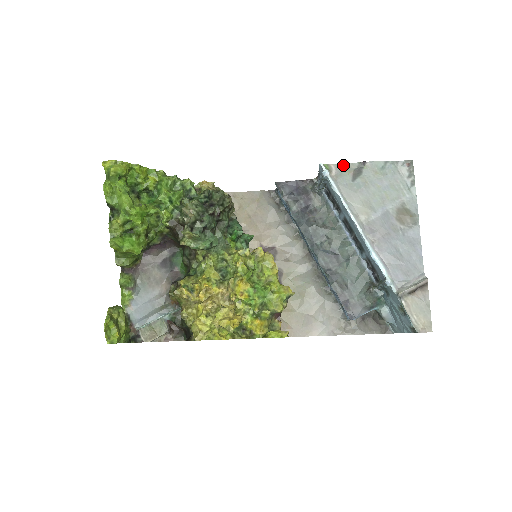
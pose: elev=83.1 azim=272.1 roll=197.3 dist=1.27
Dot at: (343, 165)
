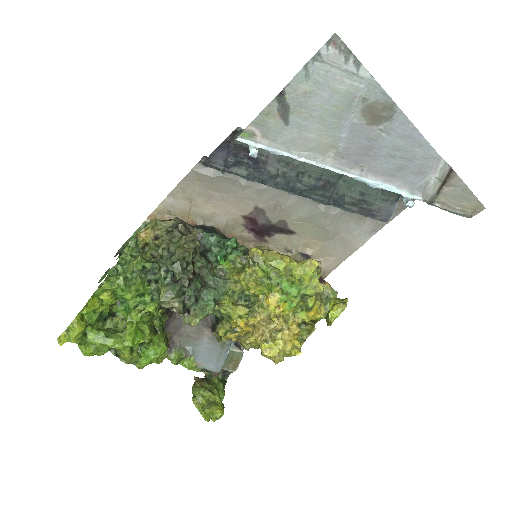
Dot at: (260, 116)
